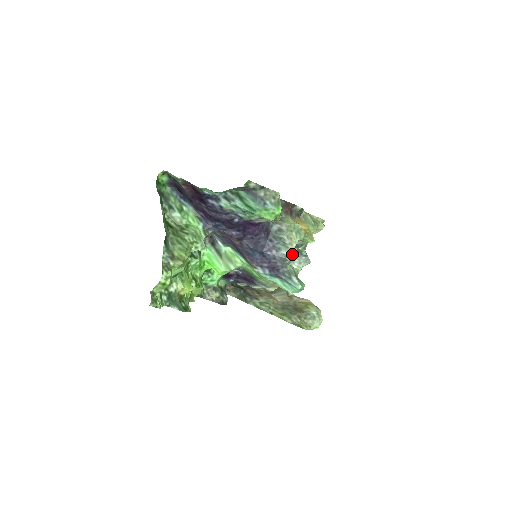
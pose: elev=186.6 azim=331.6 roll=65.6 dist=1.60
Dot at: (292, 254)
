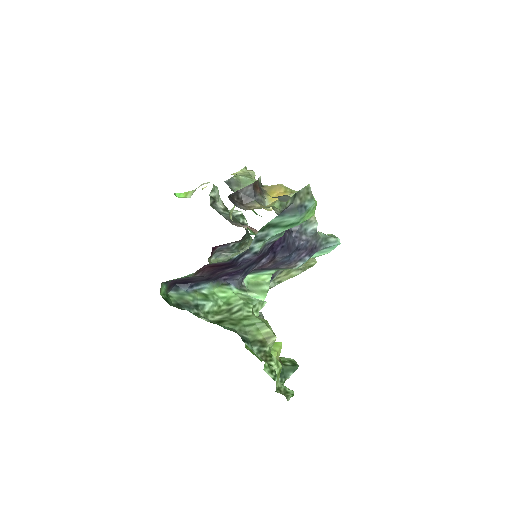
Dot at: occluded
